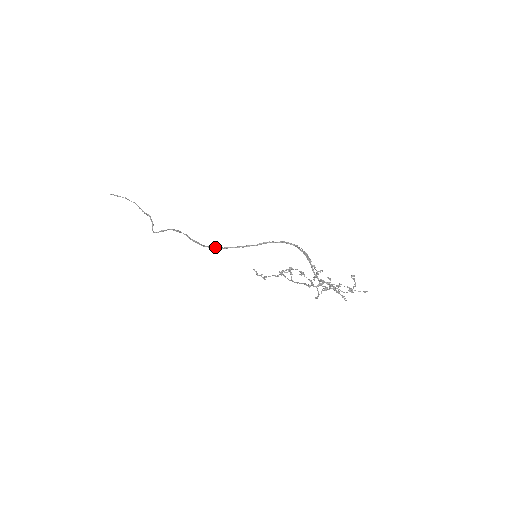
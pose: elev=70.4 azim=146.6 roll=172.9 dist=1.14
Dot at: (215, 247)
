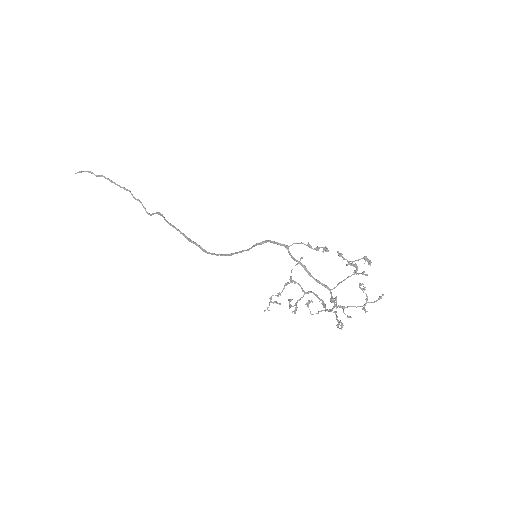
Dot at: occluded
